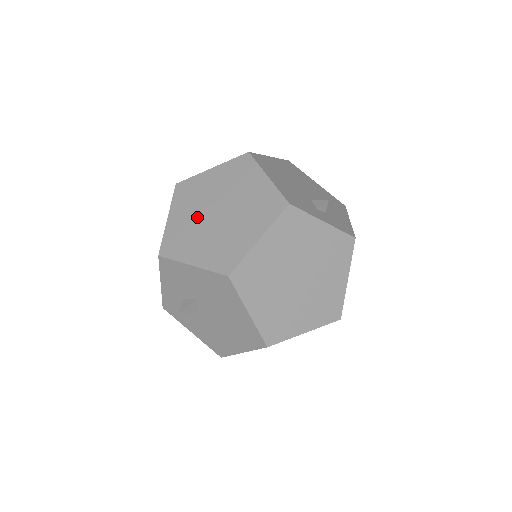
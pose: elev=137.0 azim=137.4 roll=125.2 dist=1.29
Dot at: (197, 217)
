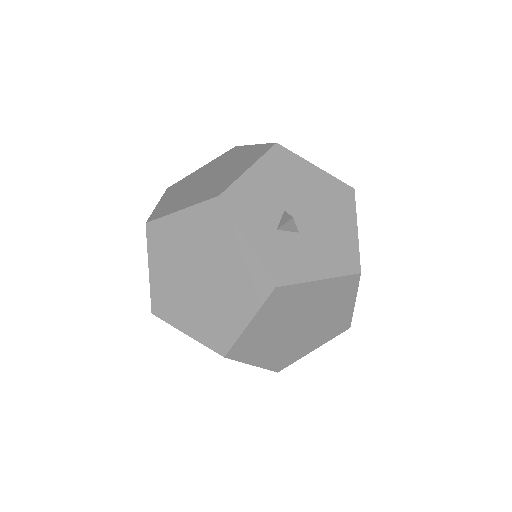
Dot at: (200, 188)
